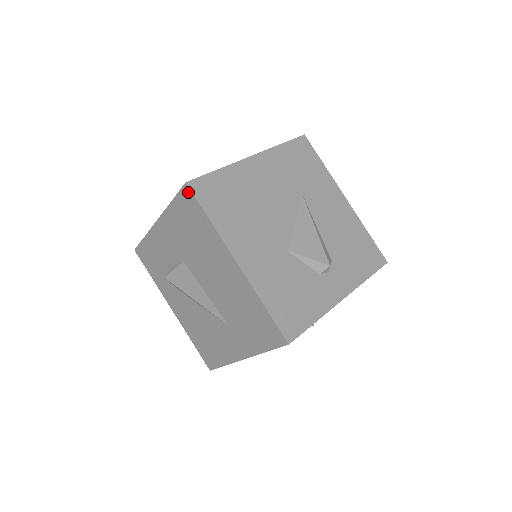
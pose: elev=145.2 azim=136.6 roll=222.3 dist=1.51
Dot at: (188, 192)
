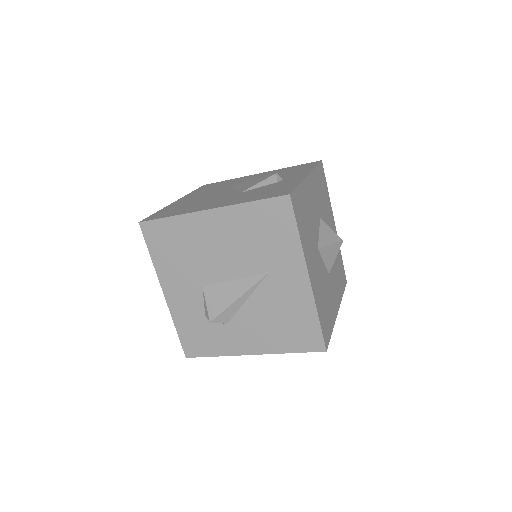
Dot at: (146, 226)
